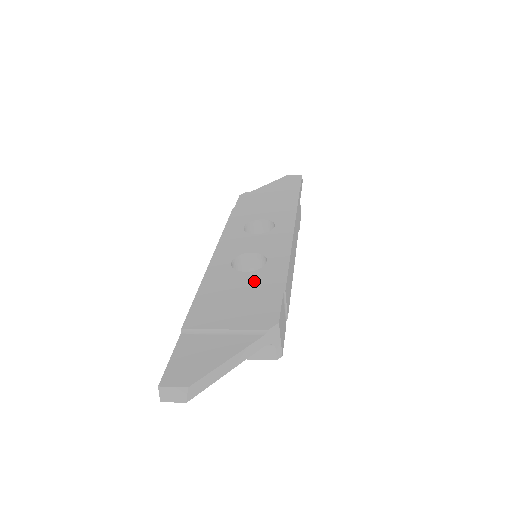
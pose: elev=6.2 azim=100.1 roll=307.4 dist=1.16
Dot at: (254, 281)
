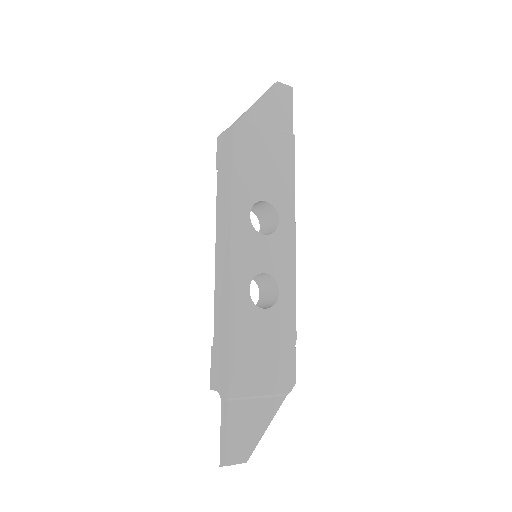
Dot at: (273, 325)
